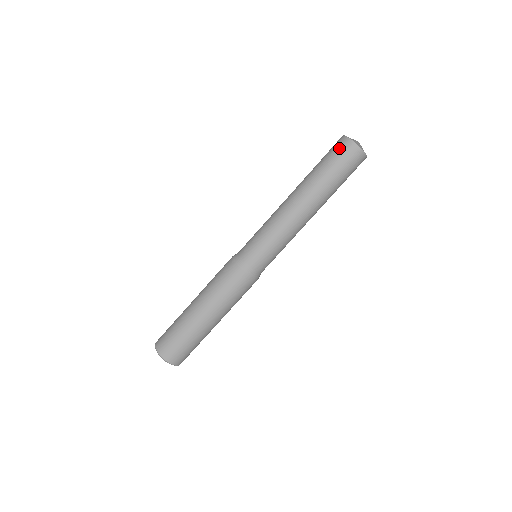
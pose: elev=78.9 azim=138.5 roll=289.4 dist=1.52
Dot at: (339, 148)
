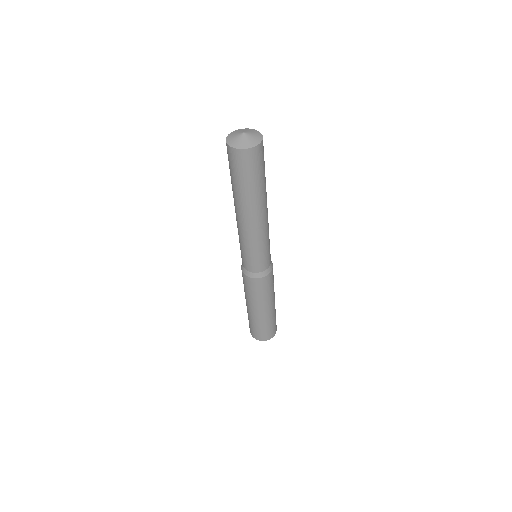
Dot at: (228, 157)
